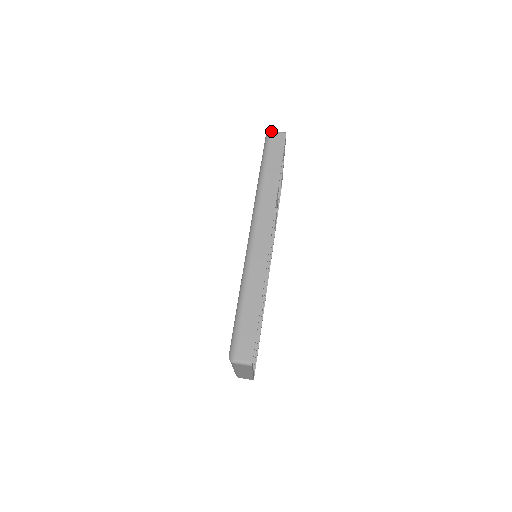
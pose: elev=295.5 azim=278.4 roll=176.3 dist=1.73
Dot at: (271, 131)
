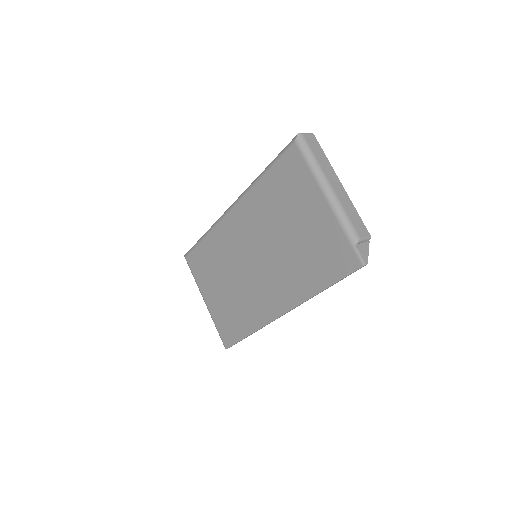
Dot at: occluded
